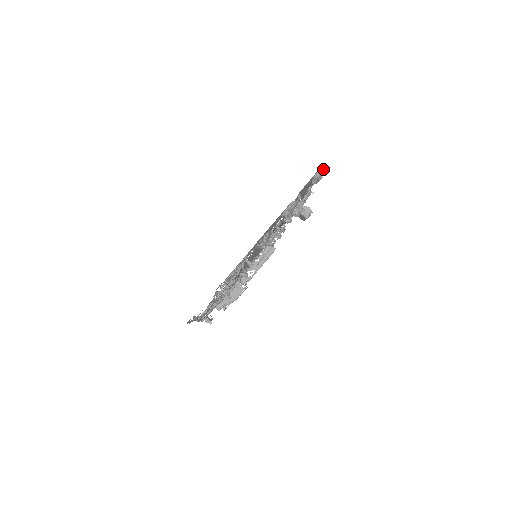
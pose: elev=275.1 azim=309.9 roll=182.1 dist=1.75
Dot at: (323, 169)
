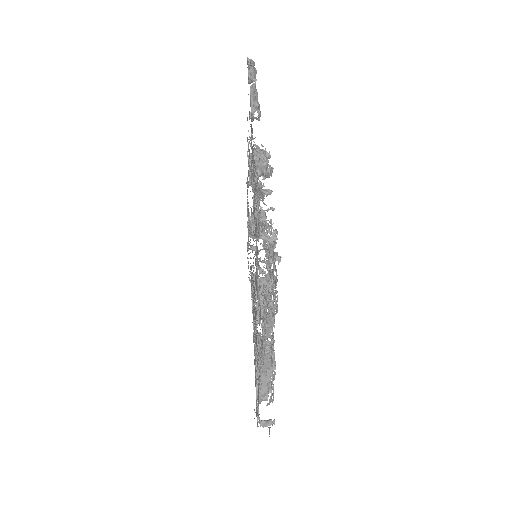
Dot at: occluded
